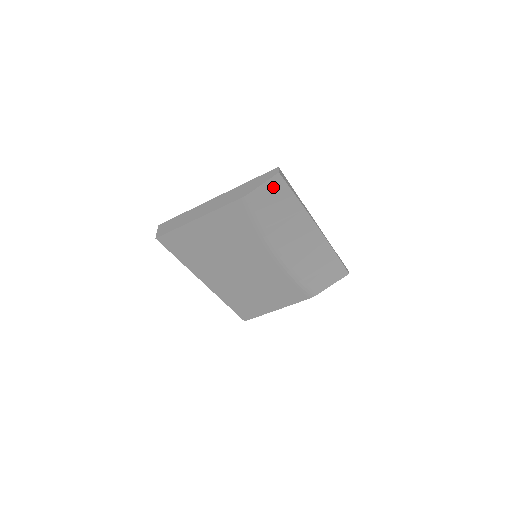
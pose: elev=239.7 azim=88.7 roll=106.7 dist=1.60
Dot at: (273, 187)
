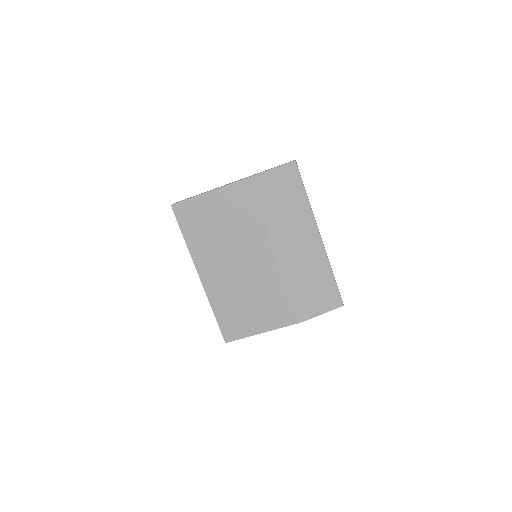
Dot at: (287, 173)
